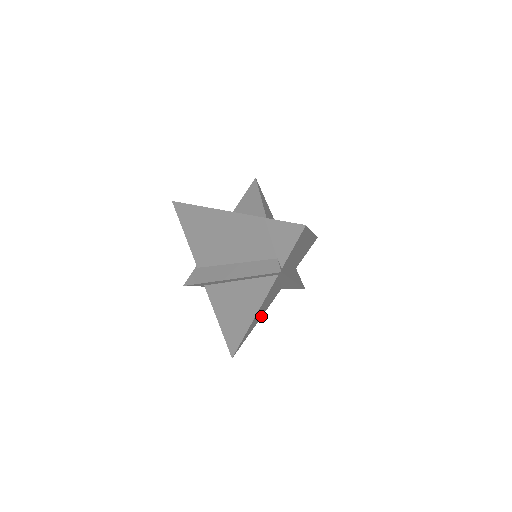
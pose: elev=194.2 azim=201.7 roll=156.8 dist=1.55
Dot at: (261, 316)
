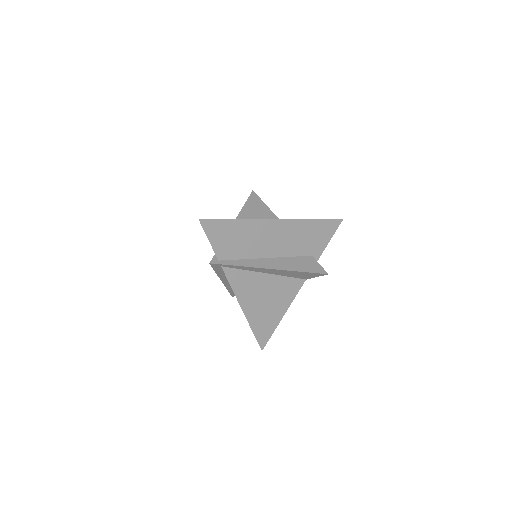
Dot at: (284, 309)
